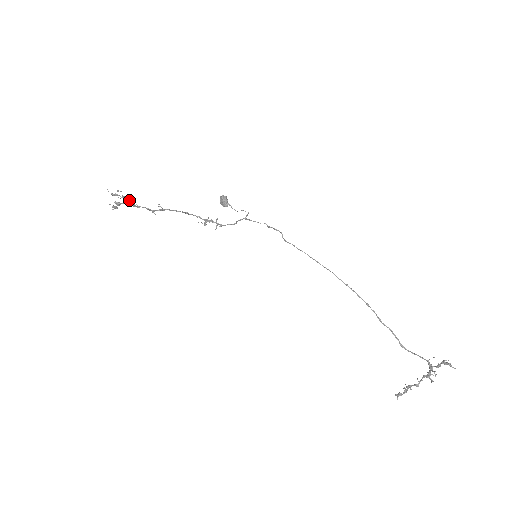
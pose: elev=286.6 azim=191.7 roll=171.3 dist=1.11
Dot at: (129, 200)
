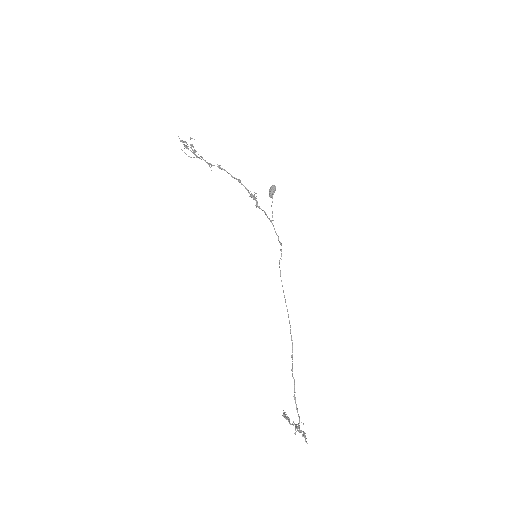
Dot at: (193, 151)
